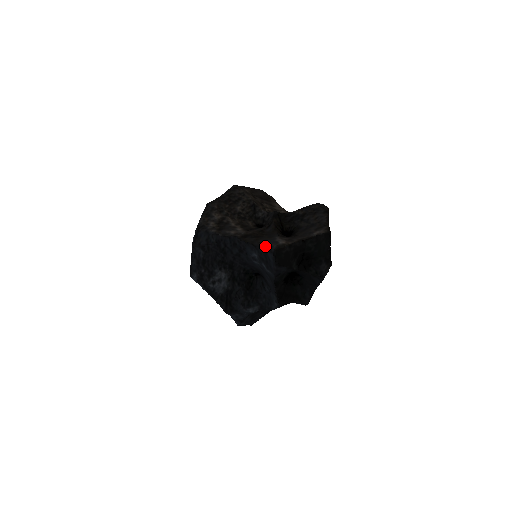
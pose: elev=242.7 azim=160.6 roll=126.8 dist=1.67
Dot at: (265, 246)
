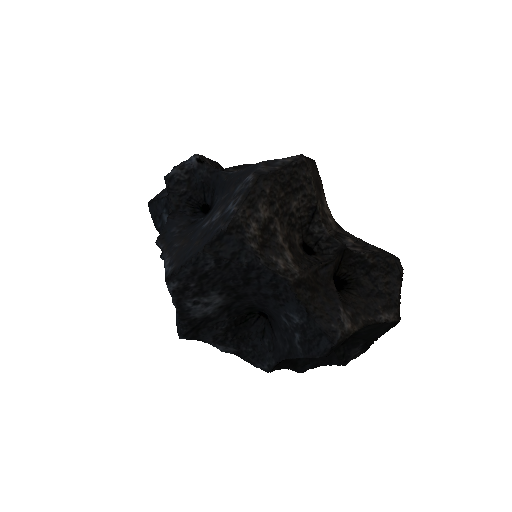
Dot at: (325, 324)
